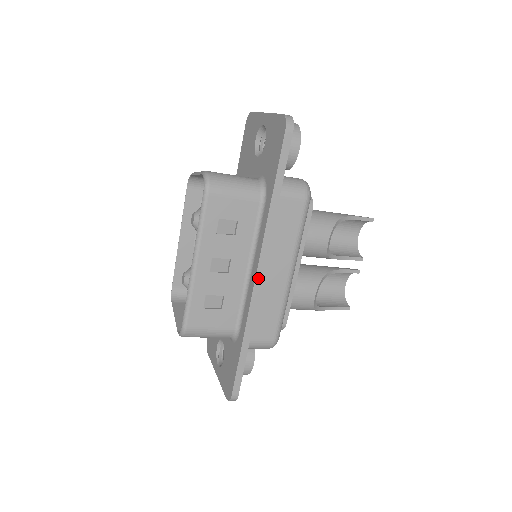
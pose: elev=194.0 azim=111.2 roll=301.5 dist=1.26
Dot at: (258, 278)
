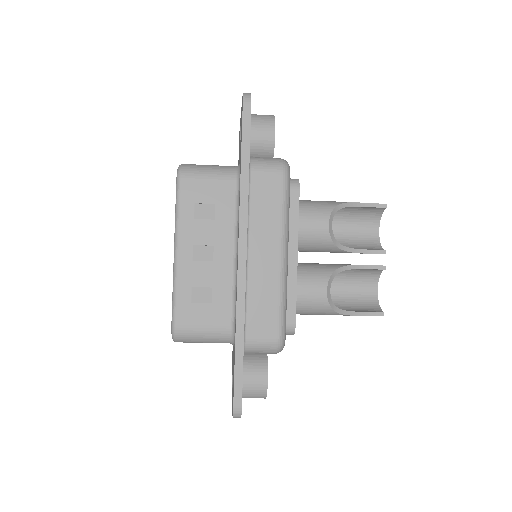
Dot at: (241, 259)
